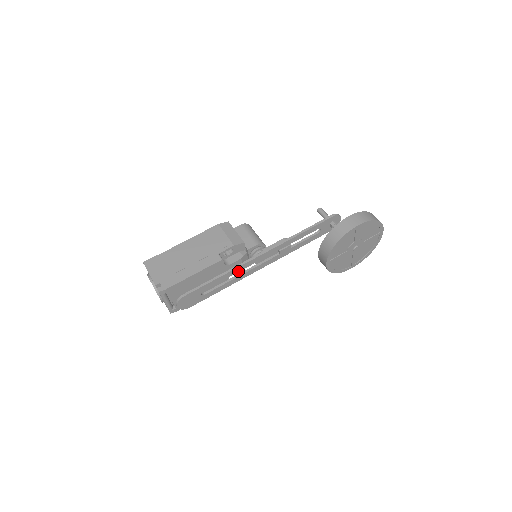
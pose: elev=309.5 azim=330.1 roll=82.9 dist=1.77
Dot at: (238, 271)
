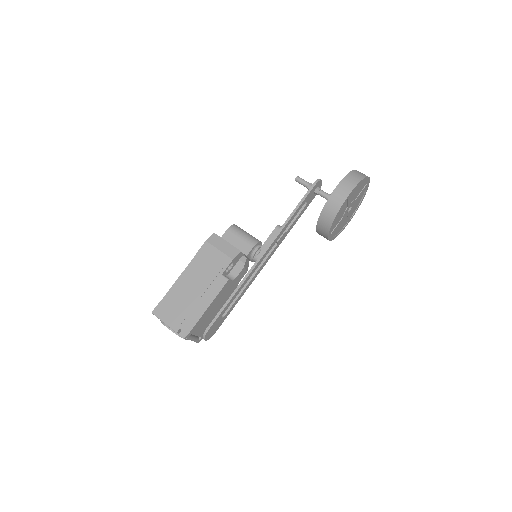
Dot at: occluded
